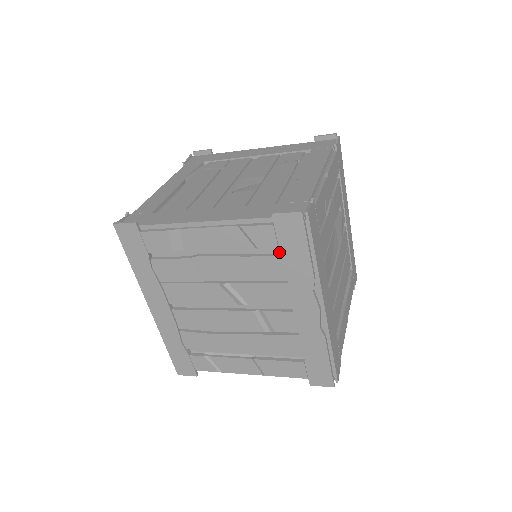
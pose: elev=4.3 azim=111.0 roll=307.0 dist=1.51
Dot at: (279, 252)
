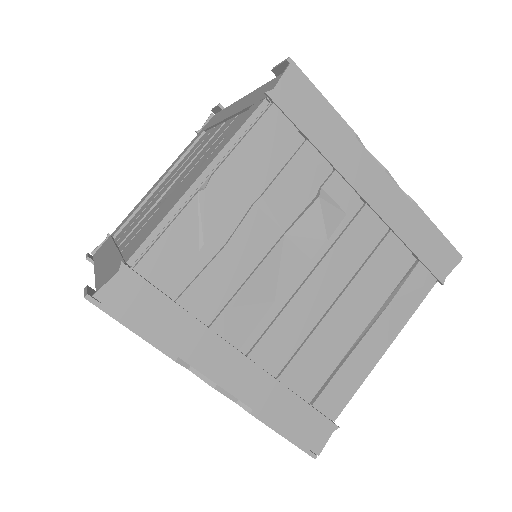
Dot at: occluded
